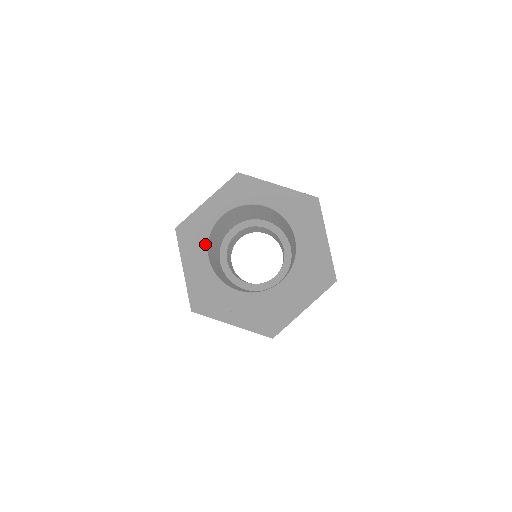
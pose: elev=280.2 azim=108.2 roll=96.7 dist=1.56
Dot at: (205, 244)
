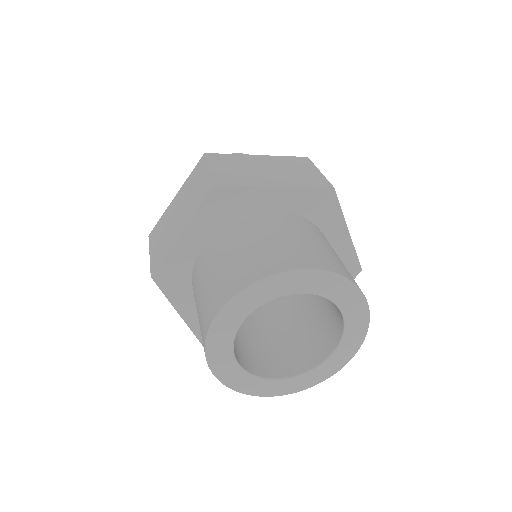
Dot at: (256, 307)
